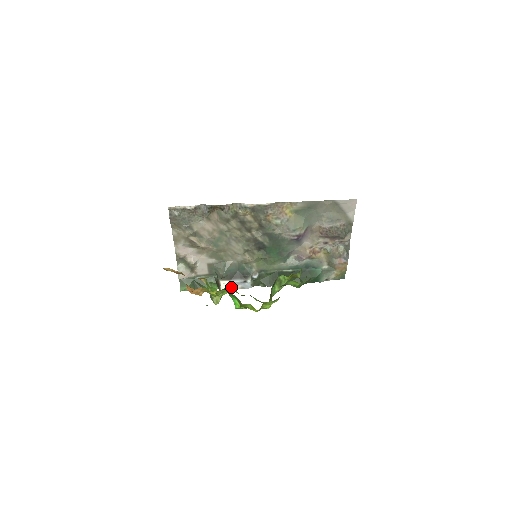
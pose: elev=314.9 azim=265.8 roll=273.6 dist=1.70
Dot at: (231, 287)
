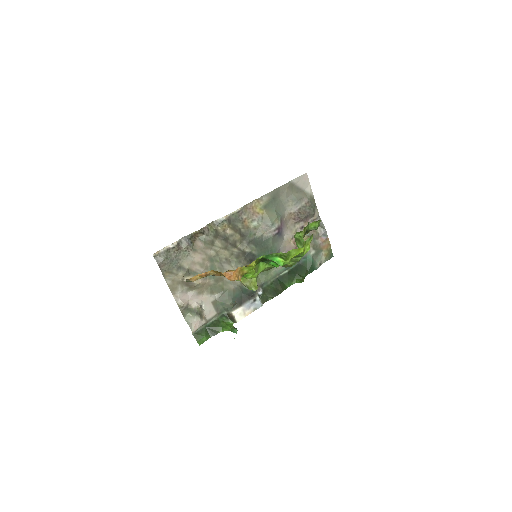
Dot at: (245, 314)
